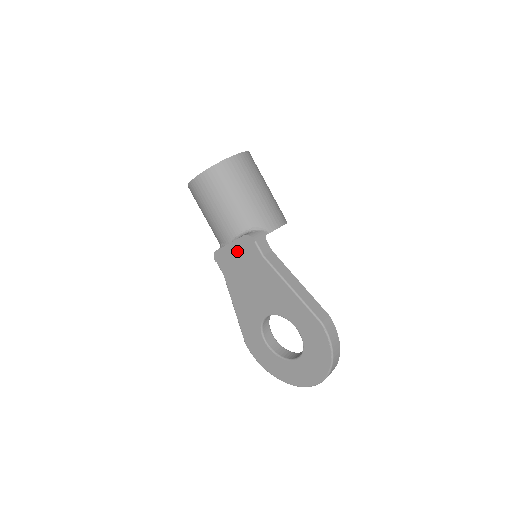
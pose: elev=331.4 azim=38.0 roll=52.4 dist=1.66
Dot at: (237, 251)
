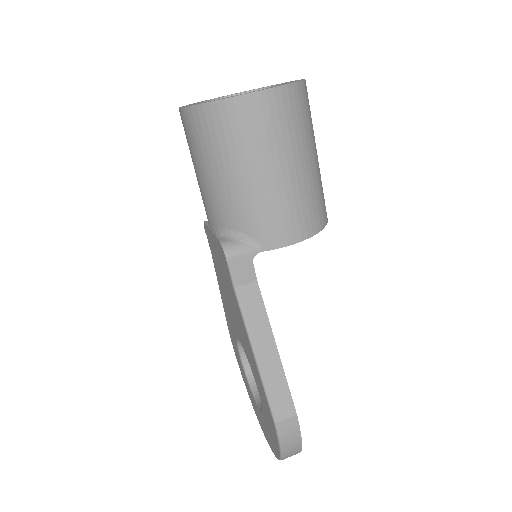
Dot at: (216, 248)
